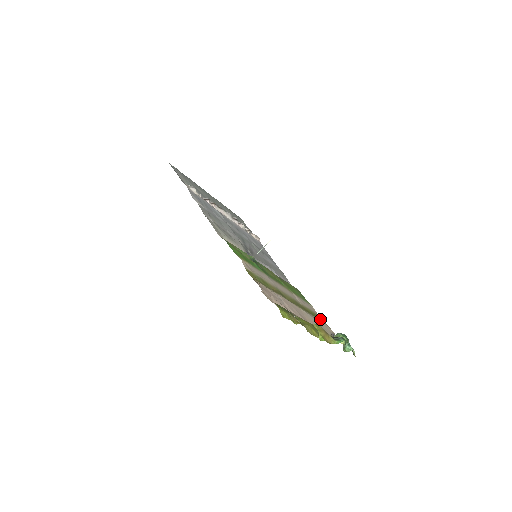
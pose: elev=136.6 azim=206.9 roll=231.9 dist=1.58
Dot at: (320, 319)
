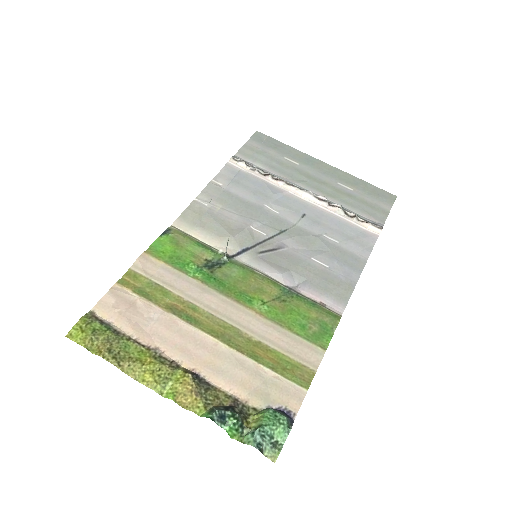
Dot at: (303, 377)
